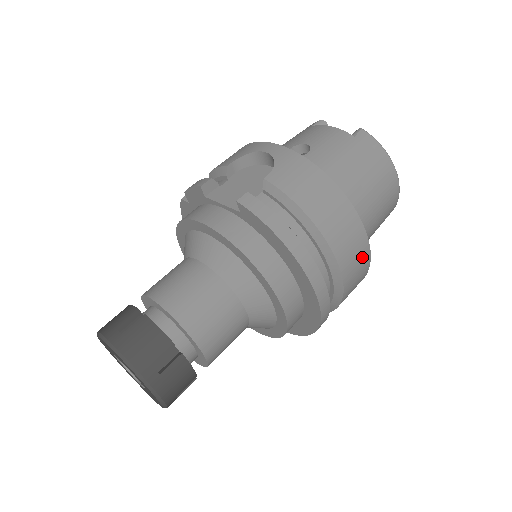
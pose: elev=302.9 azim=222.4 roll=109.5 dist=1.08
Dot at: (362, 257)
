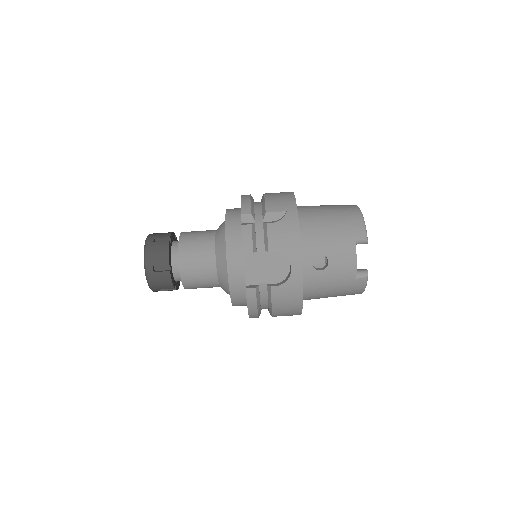
Dot at: occluded
